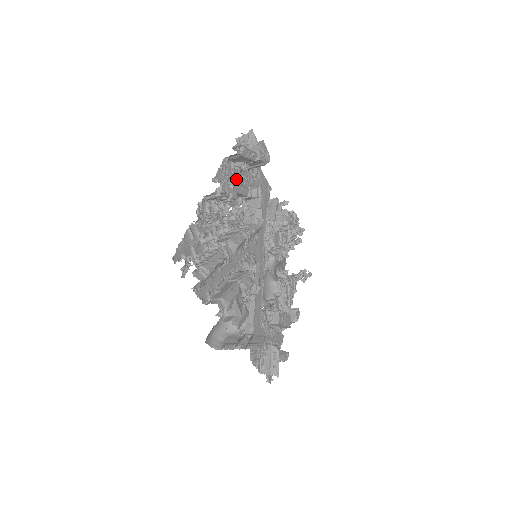
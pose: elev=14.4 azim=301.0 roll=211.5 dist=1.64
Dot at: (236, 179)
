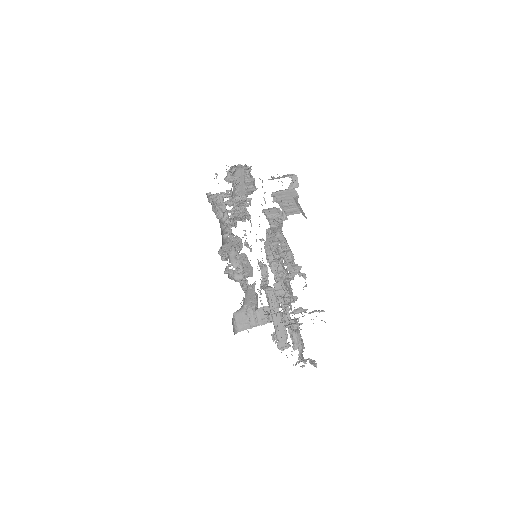
Dot at: occluded
